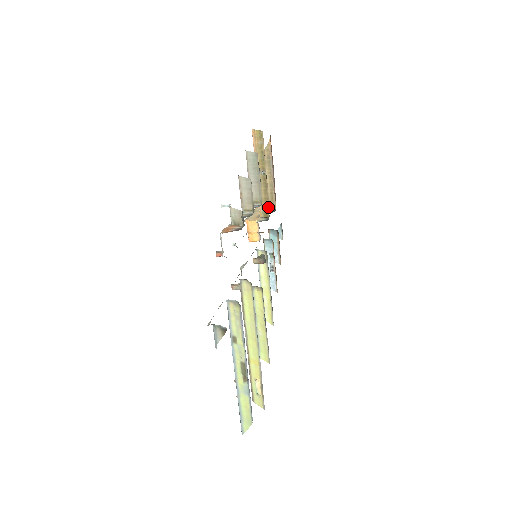
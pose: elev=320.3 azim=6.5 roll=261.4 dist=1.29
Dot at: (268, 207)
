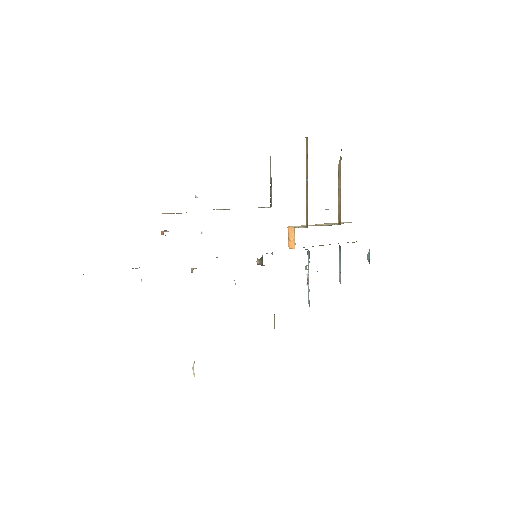
Dot at: occluded
